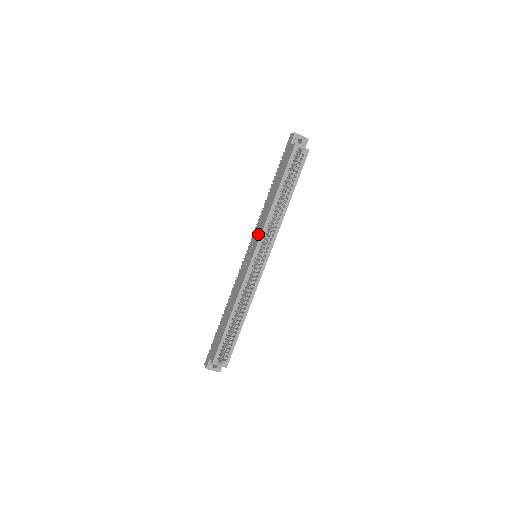
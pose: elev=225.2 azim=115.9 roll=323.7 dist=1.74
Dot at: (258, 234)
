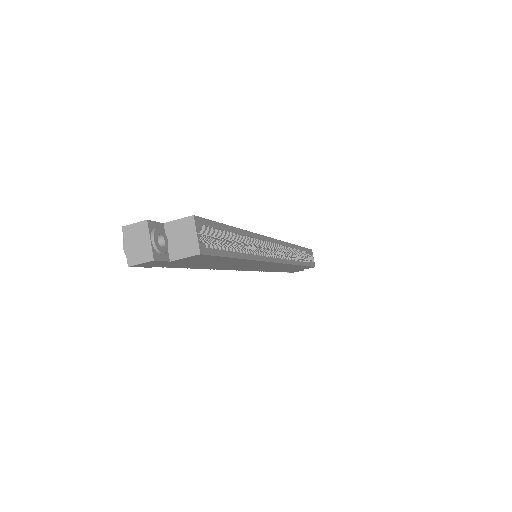
Dot at: occluded
